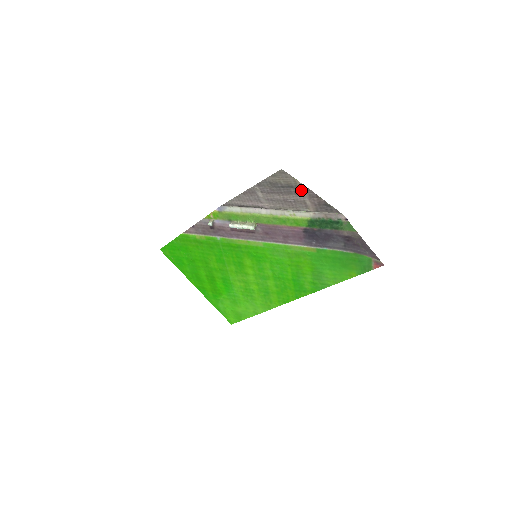
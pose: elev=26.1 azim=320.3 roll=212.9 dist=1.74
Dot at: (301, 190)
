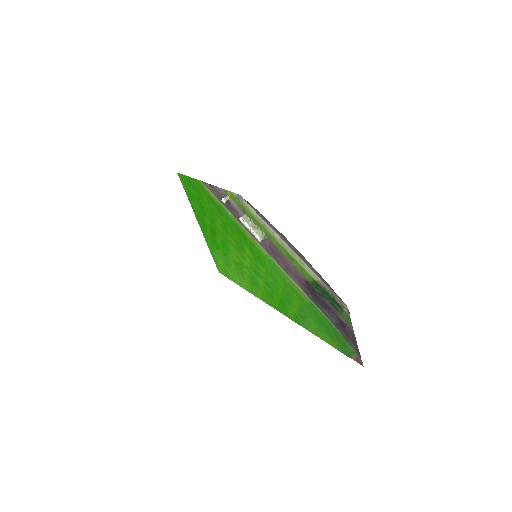
Dot at: occluded
